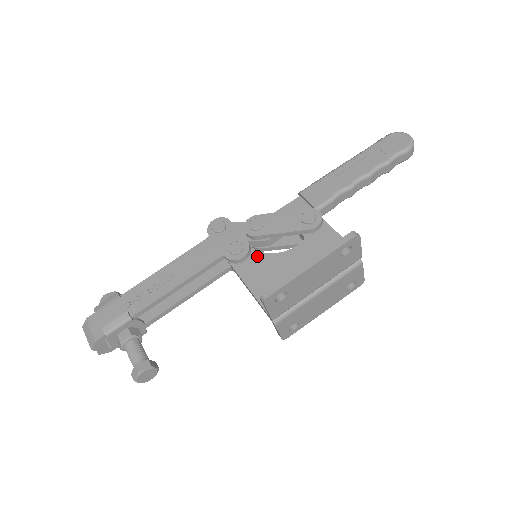
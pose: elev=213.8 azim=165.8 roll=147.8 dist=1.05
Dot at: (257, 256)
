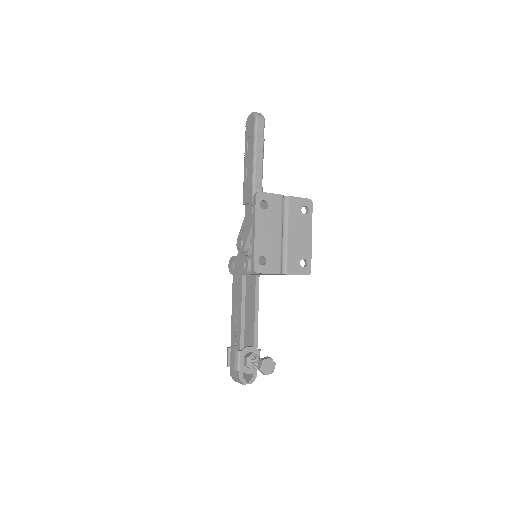
Dot at: occluded
